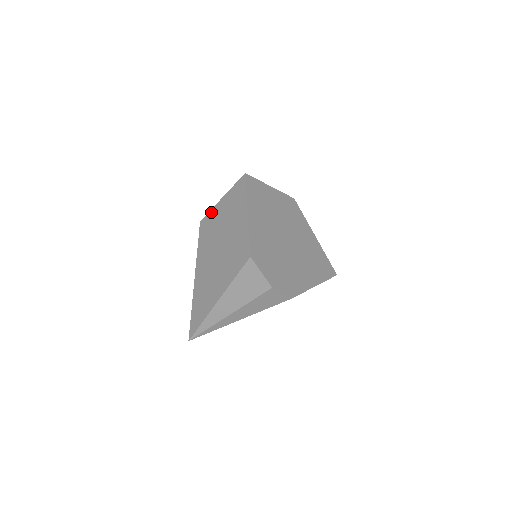
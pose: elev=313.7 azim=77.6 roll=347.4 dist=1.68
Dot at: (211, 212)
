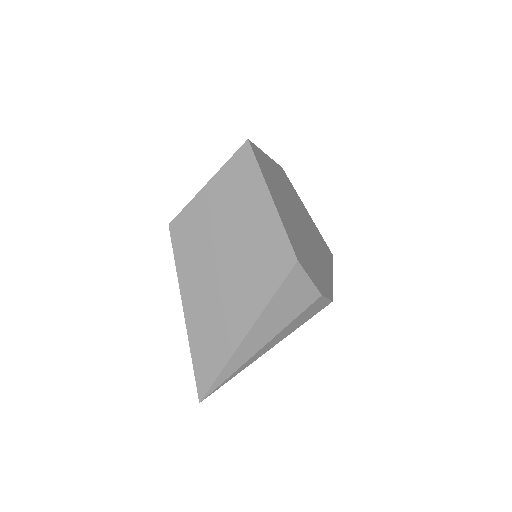
Dot at: (189, 207)
